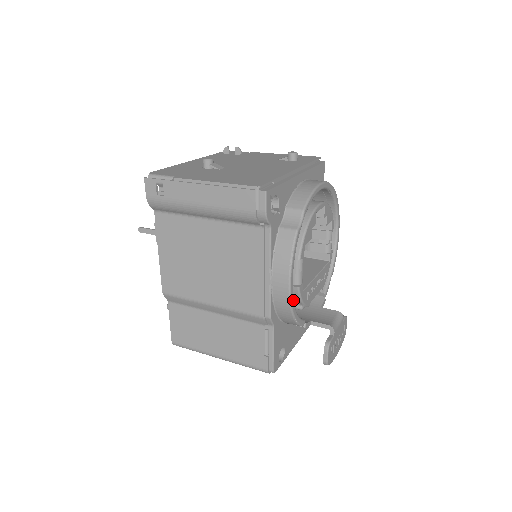
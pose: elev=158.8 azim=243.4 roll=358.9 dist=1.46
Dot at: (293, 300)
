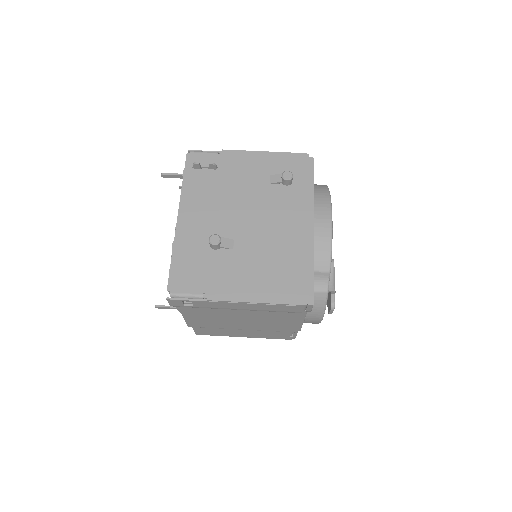
Dot at: occluded
